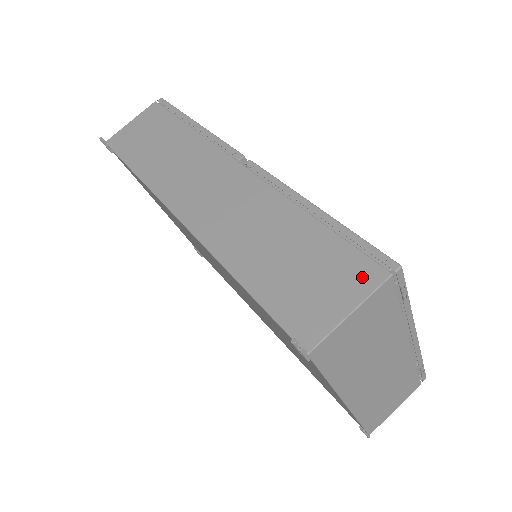
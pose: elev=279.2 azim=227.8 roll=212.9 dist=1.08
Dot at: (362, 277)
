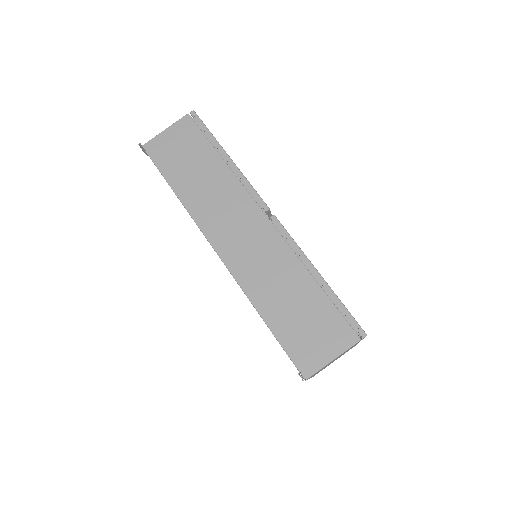
Dot at: (343, 337)
